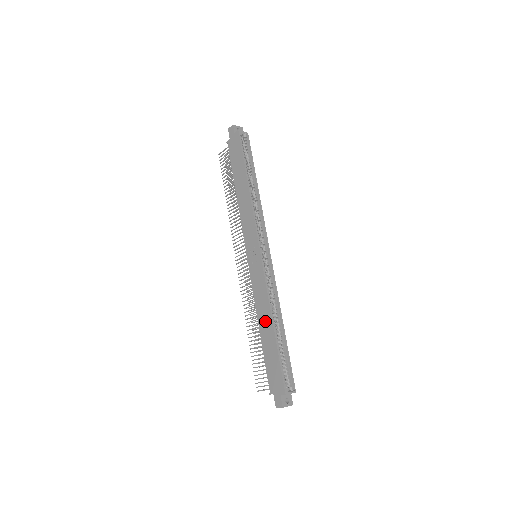
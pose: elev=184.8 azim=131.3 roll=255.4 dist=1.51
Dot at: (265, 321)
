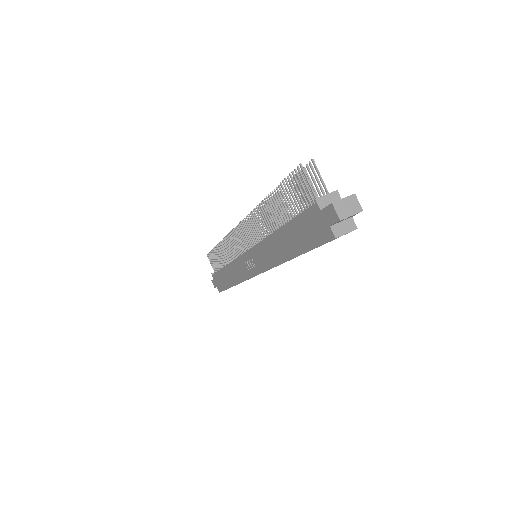
Dot at: (230, 276)
